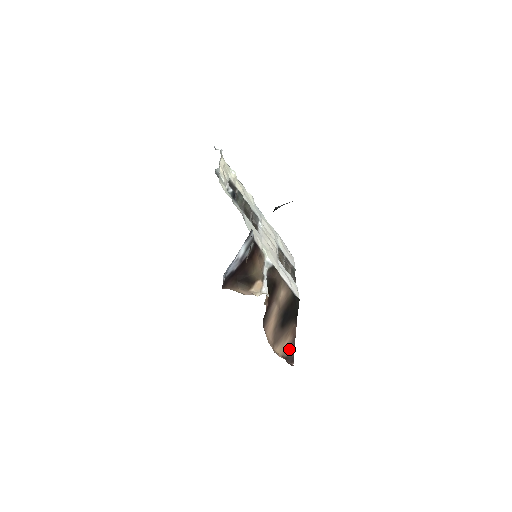
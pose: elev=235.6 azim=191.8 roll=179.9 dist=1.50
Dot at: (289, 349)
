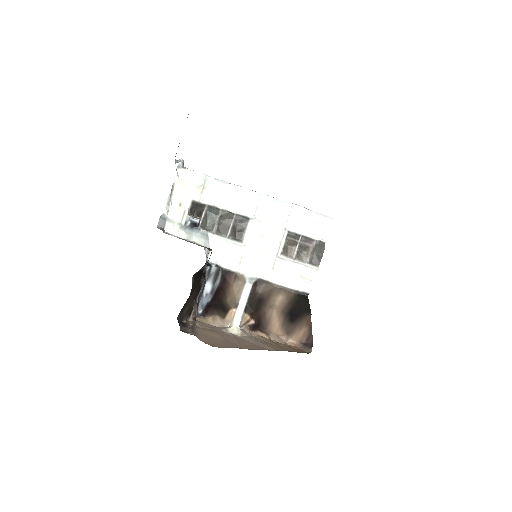
Dot at: (306, 337)
